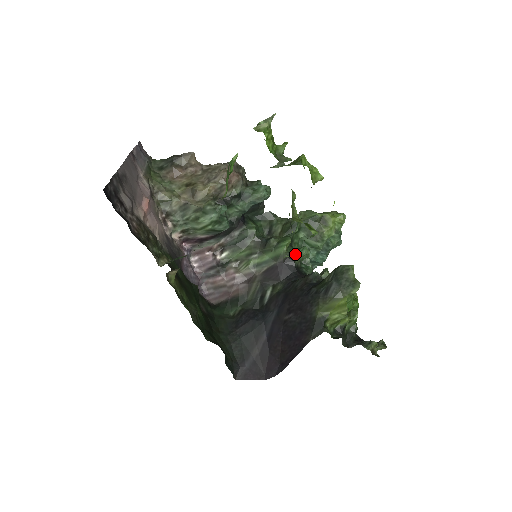
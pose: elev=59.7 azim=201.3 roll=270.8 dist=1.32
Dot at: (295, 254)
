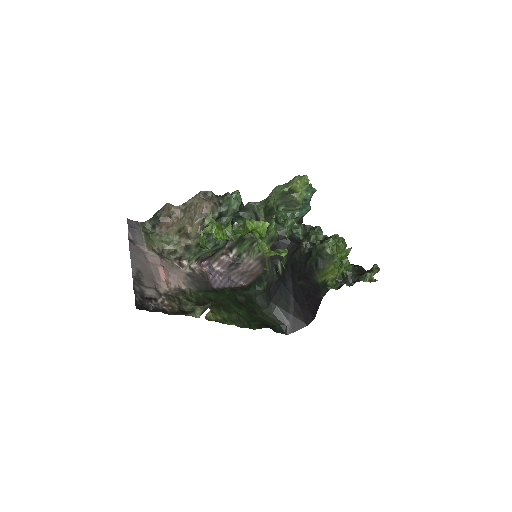
Dot at: (284, 229)
